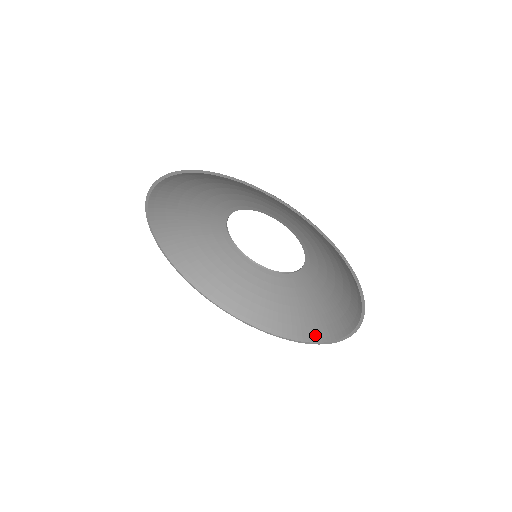
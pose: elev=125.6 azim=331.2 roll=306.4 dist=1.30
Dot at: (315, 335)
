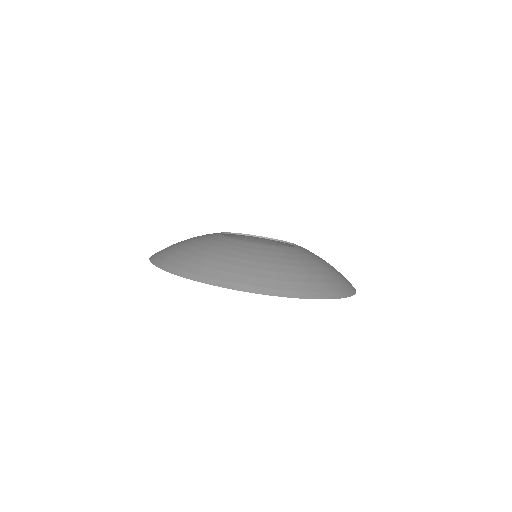
Dot at: occluded
